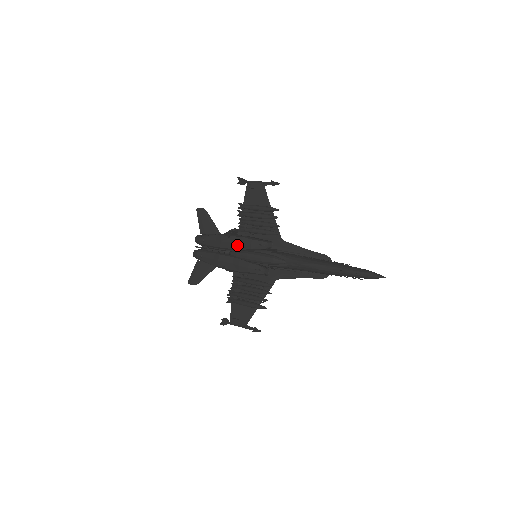
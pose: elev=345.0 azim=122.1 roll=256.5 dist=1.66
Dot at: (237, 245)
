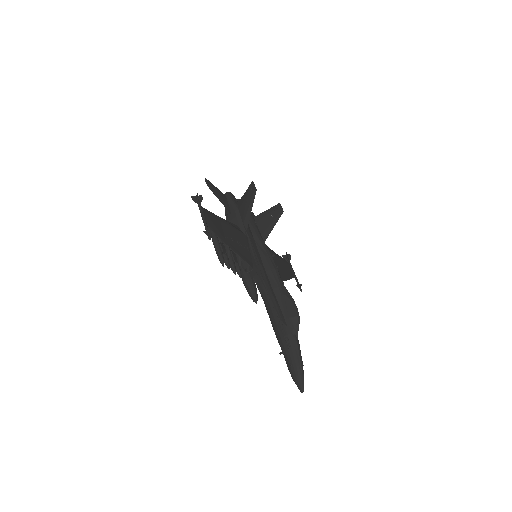
Dot at: occluded
